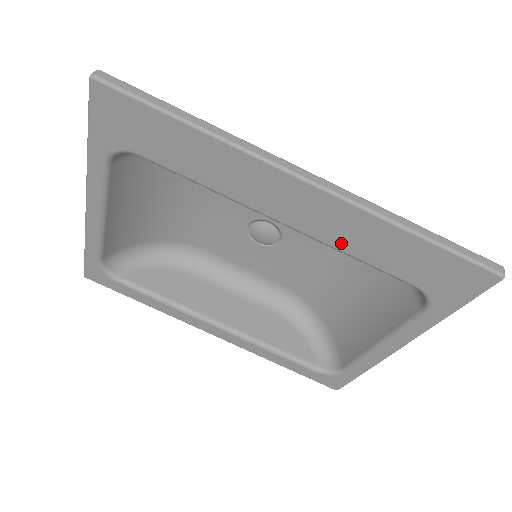
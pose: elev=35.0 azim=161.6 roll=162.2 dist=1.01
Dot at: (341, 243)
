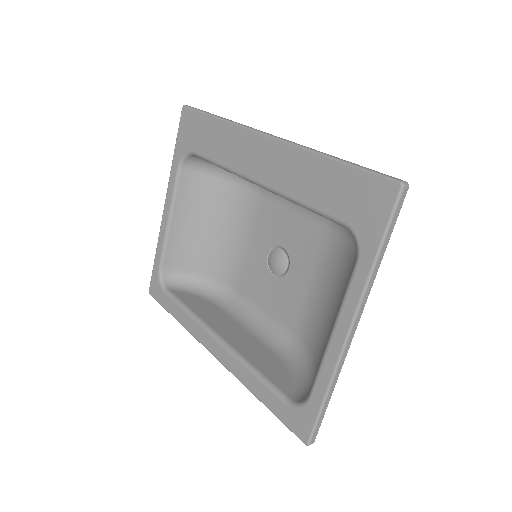
Dot at: (289, 188)
